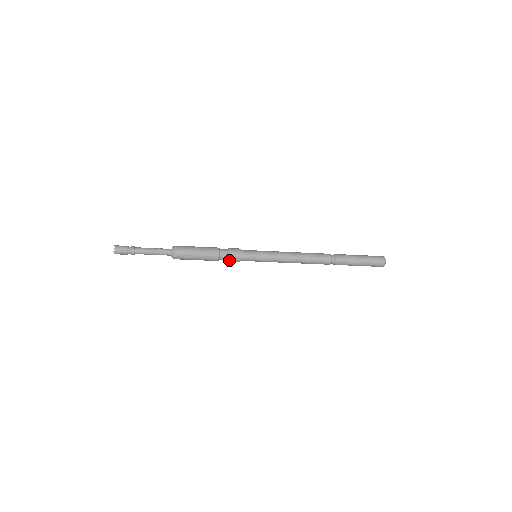
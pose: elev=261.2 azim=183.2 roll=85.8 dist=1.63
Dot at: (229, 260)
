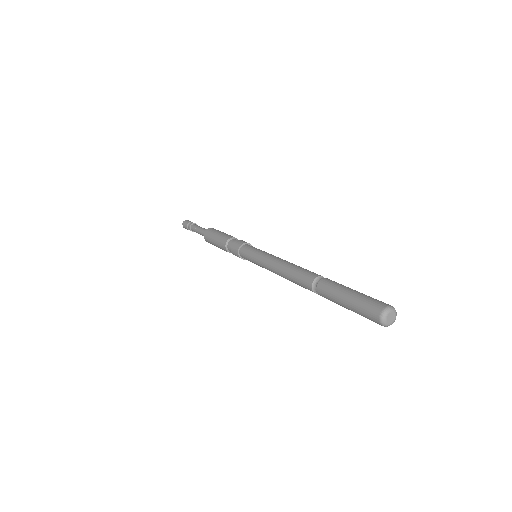
Dot at: occluded
